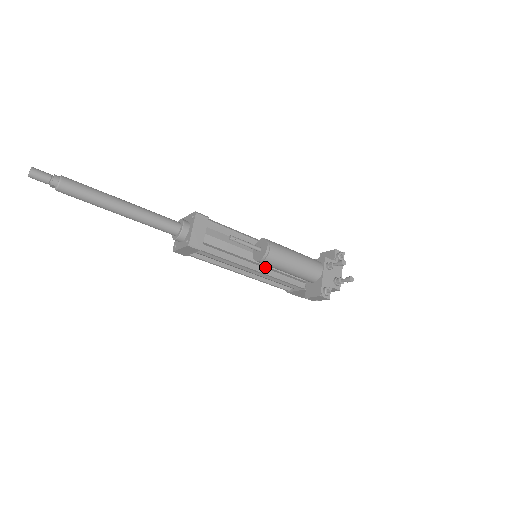
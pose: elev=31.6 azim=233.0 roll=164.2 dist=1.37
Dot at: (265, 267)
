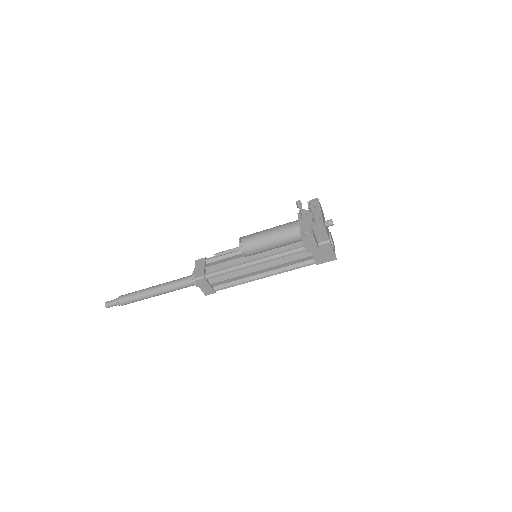
Dot at: (262, 257)
